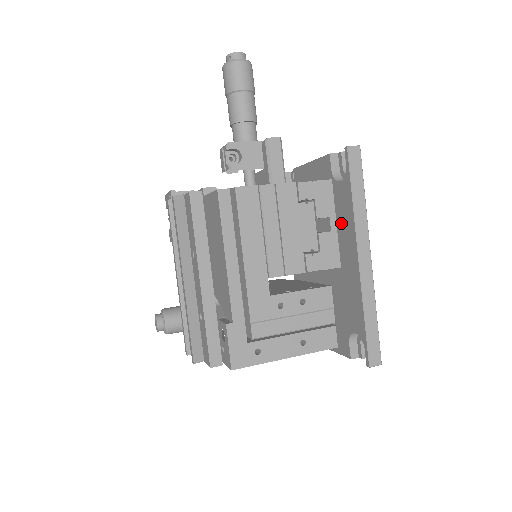
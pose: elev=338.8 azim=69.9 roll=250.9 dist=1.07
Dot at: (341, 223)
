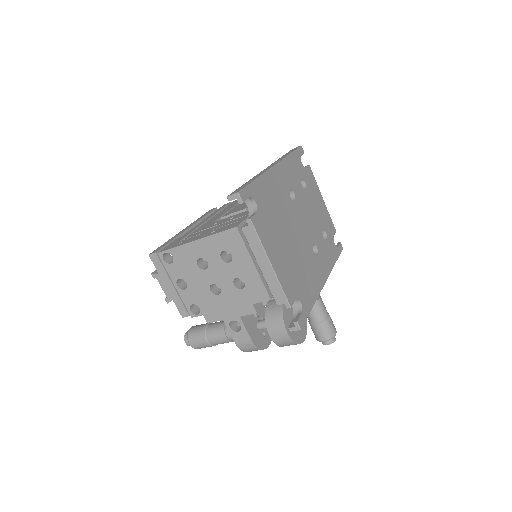
Dot at: occluded
